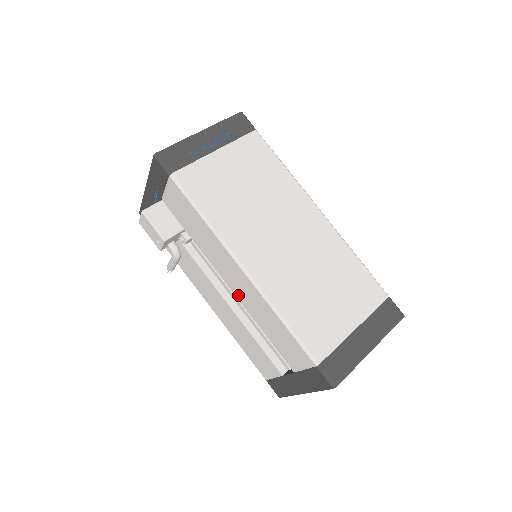
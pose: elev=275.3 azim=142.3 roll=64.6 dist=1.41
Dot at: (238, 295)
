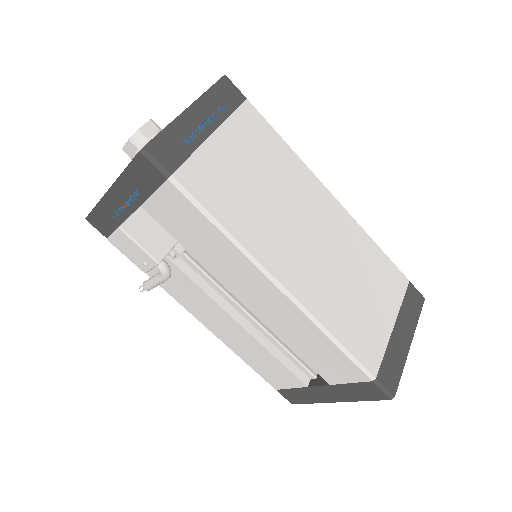
Dot at: (261, 314)
